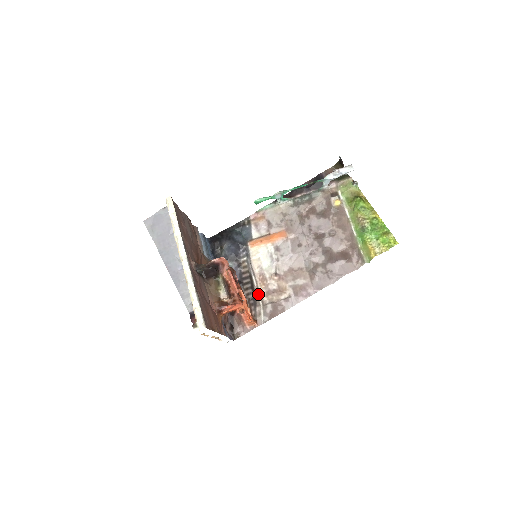
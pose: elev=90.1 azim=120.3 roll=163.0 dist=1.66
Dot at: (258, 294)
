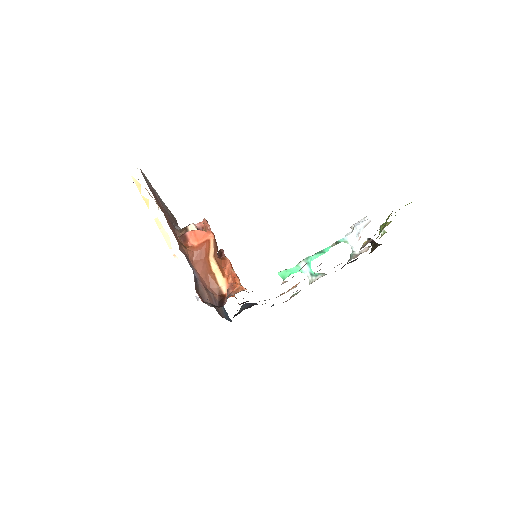
Dot at: occluded
